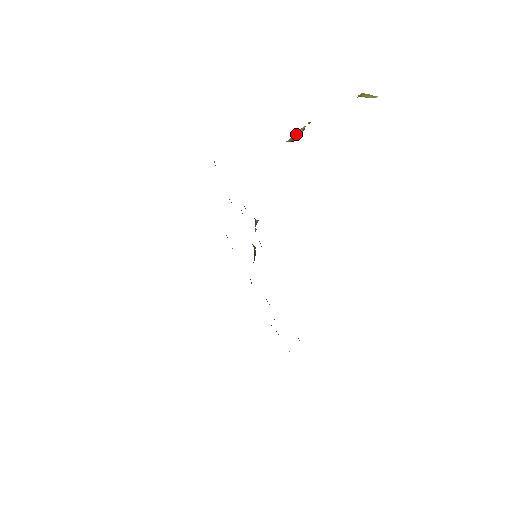
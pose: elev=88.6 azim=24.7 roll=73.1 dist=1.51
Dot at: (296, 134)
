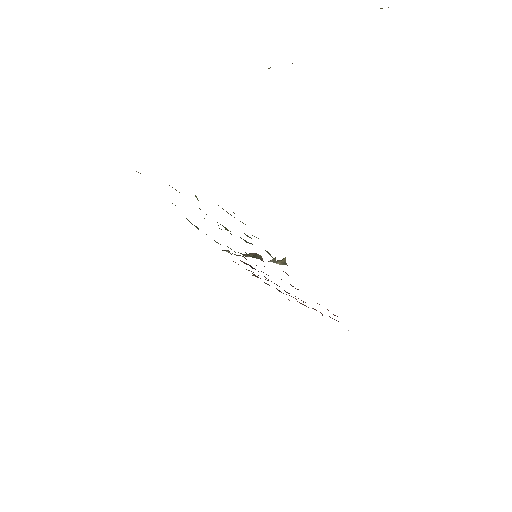
Dot at: occluded
